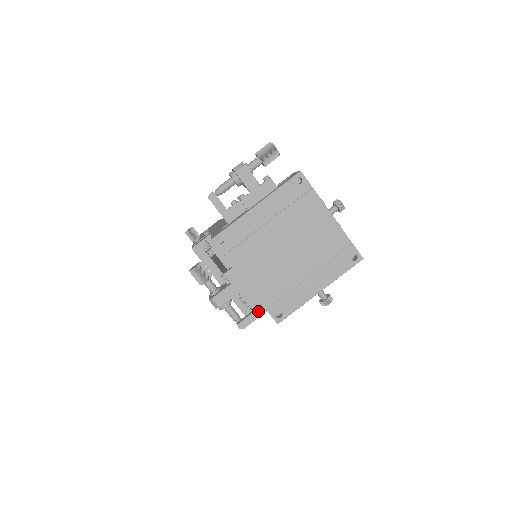
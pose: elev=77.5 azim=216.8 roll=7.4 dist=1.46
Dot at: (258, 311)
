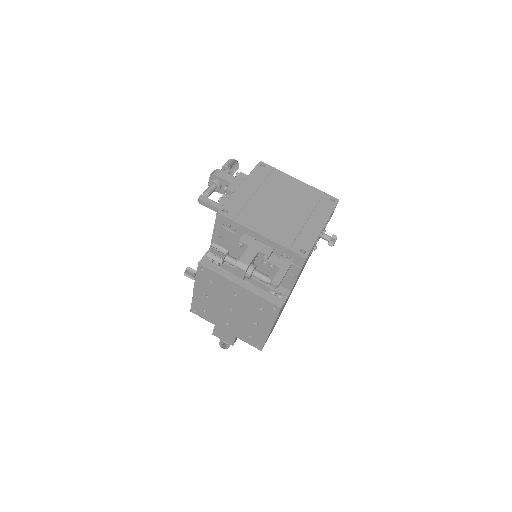
Dot at: (283, 267)
